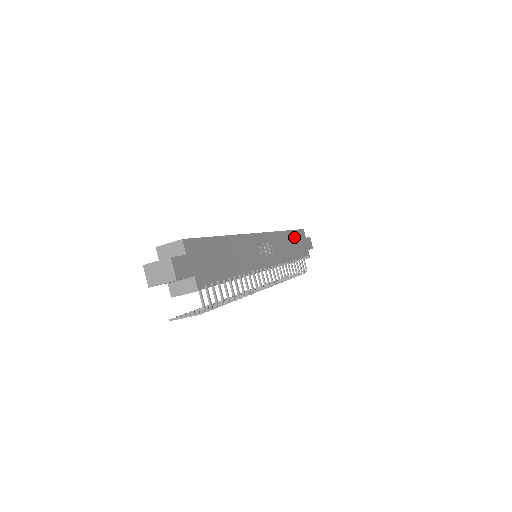
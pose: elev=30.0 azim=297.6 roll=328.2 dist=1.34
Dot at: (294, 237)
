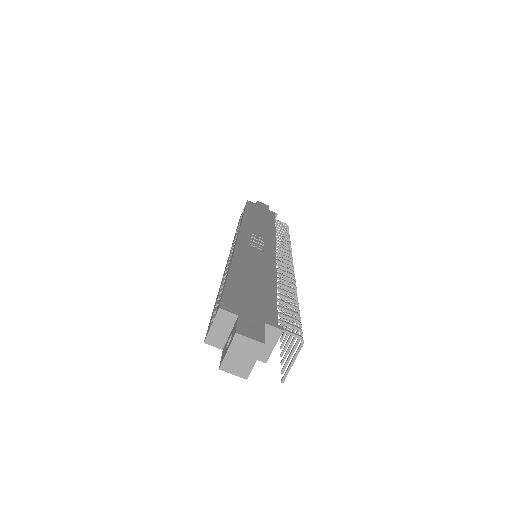
Dot at: (252, 212)
